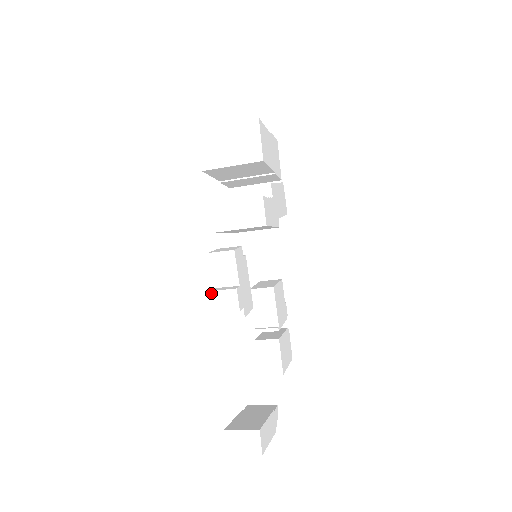
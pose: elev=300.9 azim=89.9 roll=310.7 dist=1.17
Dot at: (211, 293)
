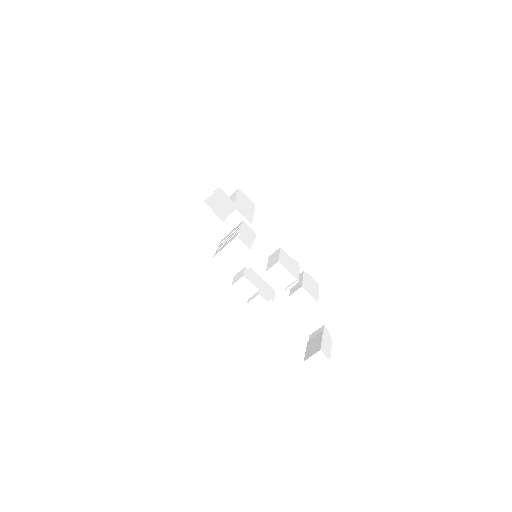
Dot at: (248, 304)
